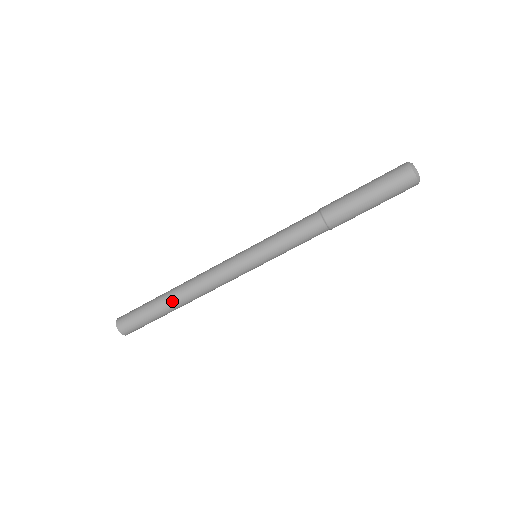
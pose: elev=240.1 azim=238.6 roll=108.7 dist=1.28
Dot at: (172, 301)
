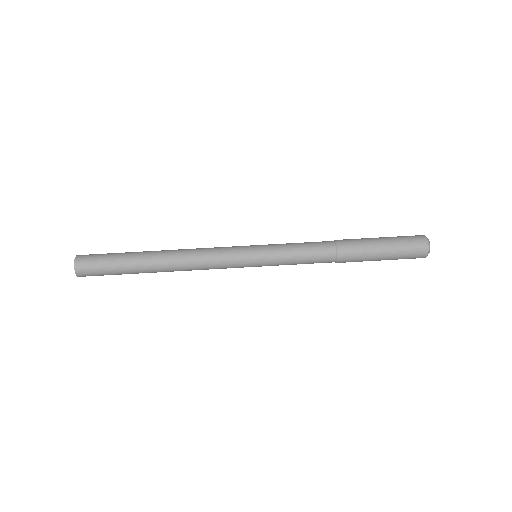
Dot at: (152, 256)
